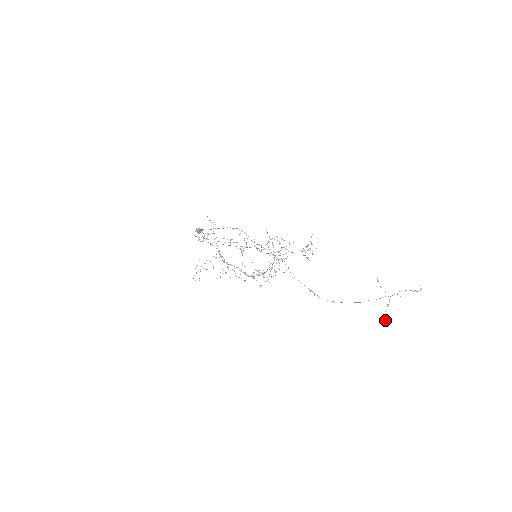
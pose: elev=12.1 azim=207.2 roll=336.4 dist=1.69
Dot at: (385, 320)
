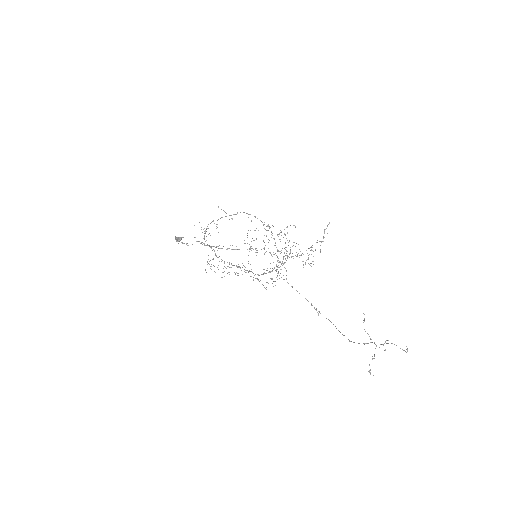
Dot at: occluded
